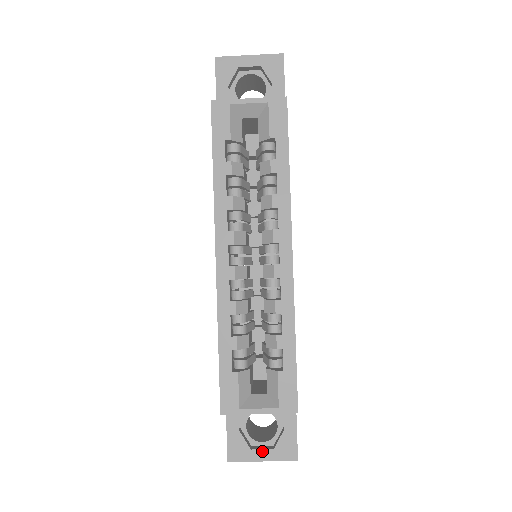
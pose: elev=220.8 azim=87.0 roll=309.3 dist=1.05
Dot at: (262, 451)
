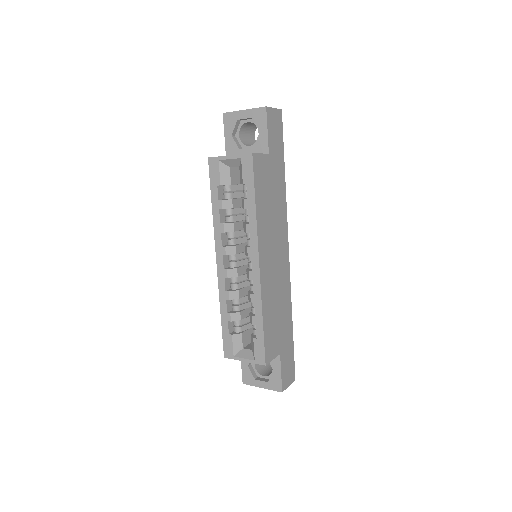
Dot at: (261, 382)
